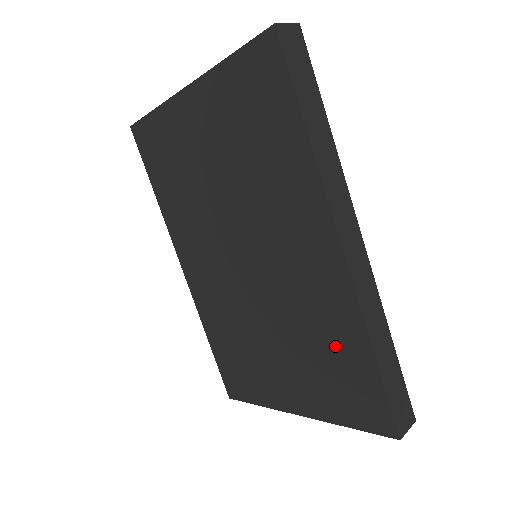
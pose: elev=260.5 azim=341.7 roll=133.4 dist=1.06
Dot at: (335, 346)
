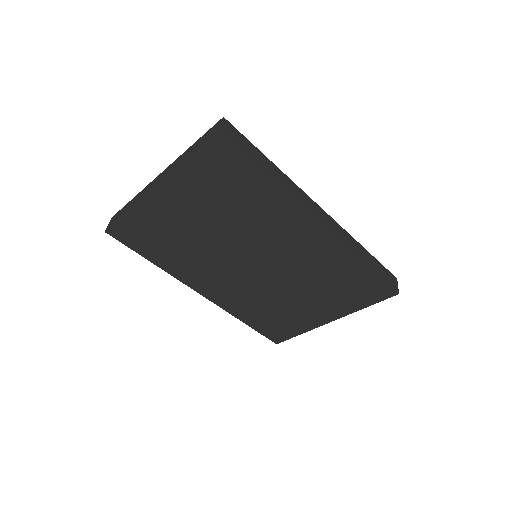
Dot at: (340, 274)
